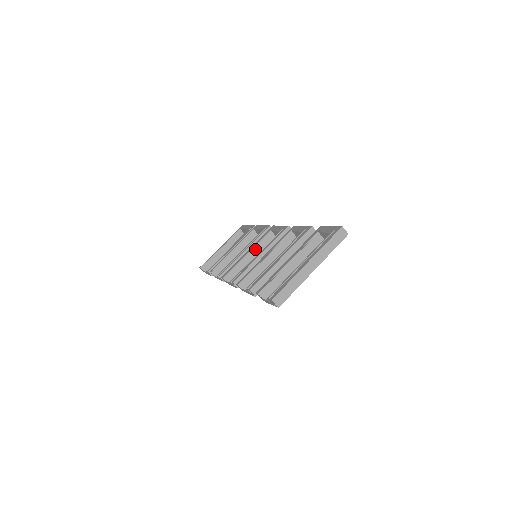
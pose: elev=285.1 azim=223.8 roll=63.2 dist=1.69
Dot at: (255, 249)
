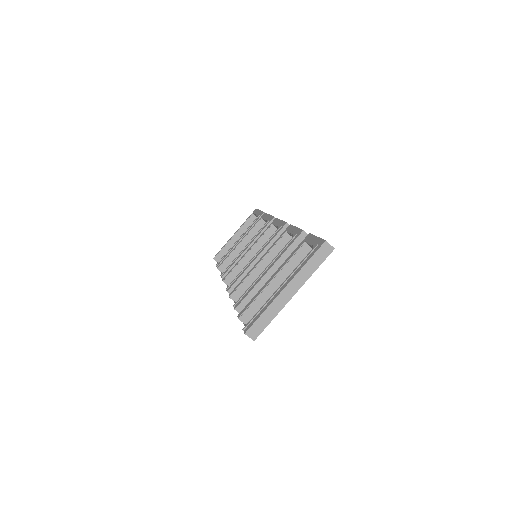
Dot at: (256, 247)
